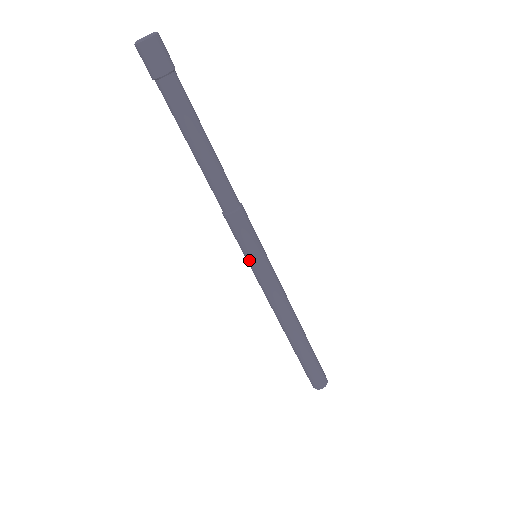
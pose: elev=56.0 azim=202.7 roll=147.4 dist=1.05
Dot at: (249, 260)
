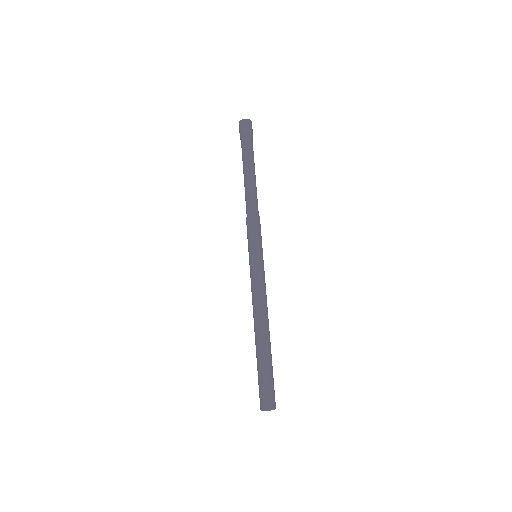
Dot at: (256, 252)
